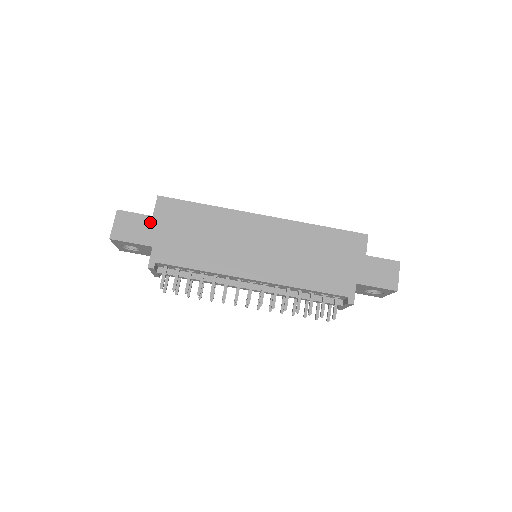
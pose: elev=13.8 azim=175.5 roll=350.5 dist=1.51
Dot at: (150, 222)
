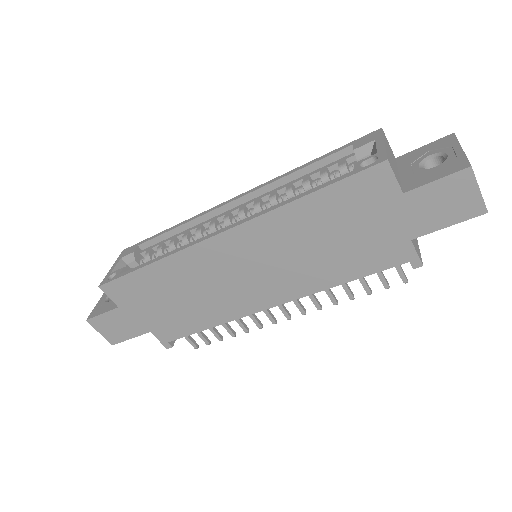
Dot at: (123, 314)
